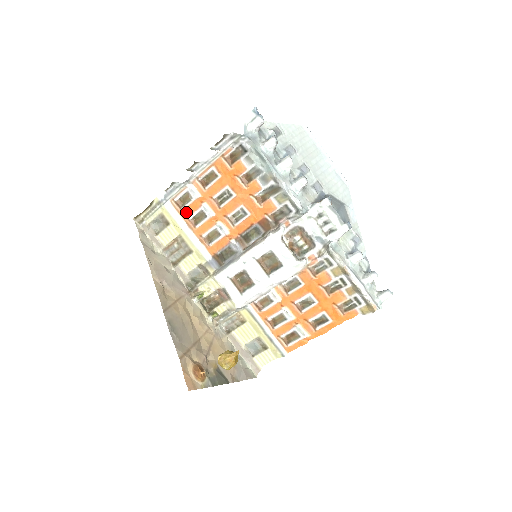
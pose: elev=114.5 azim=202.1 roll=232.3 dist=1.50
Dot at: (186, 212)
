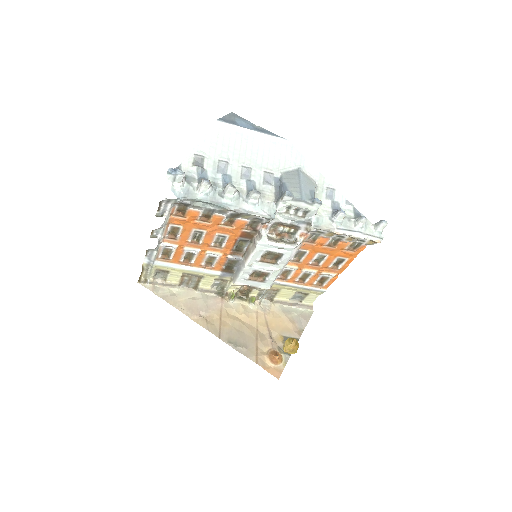
Dot at: (175, 259)
